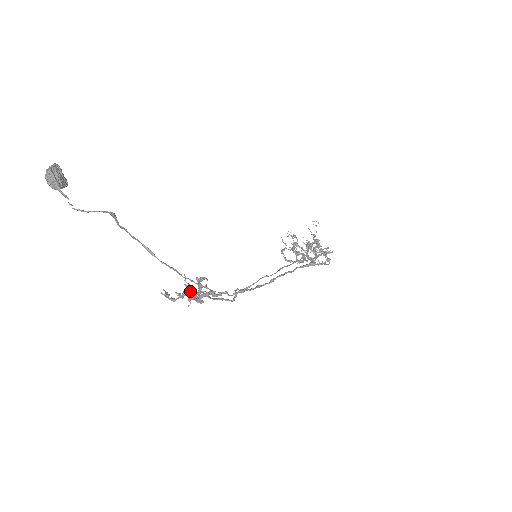
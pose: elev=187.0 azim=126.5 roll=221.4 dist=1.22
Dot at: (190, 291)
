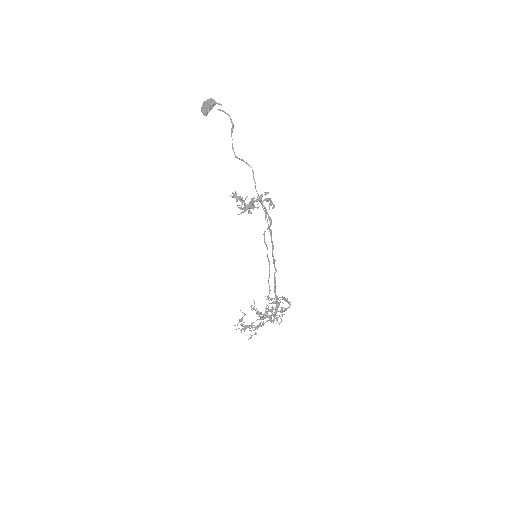
Dot at: (245, 207)
